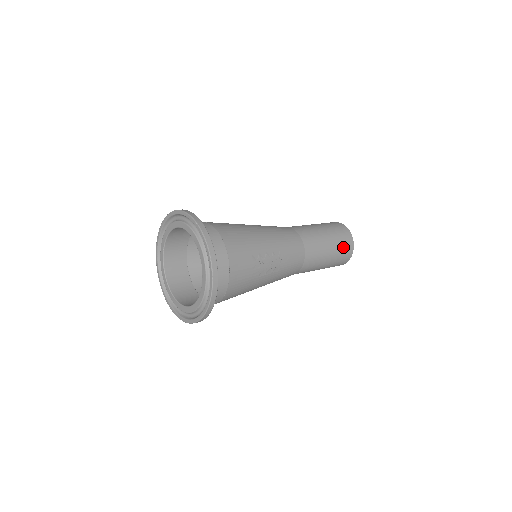
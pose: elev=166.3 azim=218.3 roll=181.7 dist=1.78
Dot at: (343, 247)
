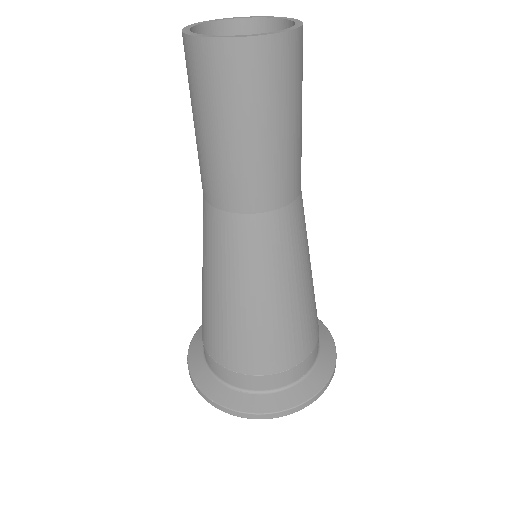
Dot at: (302, 68)
